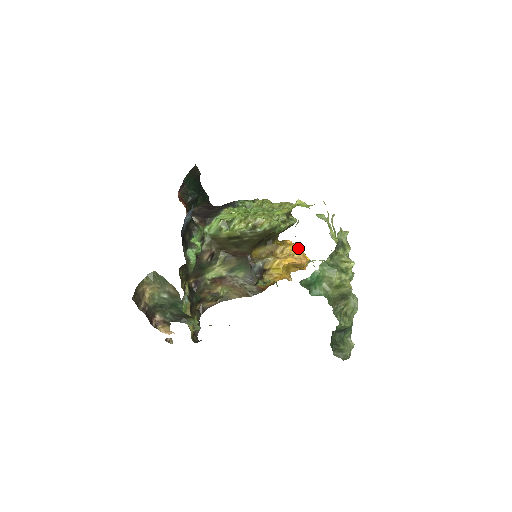
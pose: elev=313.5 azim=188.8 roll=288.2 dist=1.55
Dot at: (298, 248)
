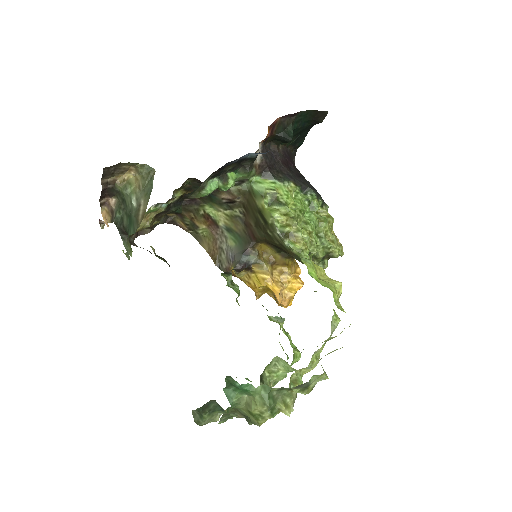
Dot at: (296, 288)
